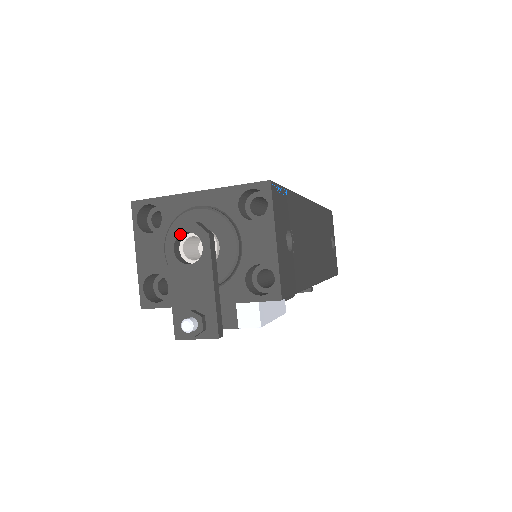
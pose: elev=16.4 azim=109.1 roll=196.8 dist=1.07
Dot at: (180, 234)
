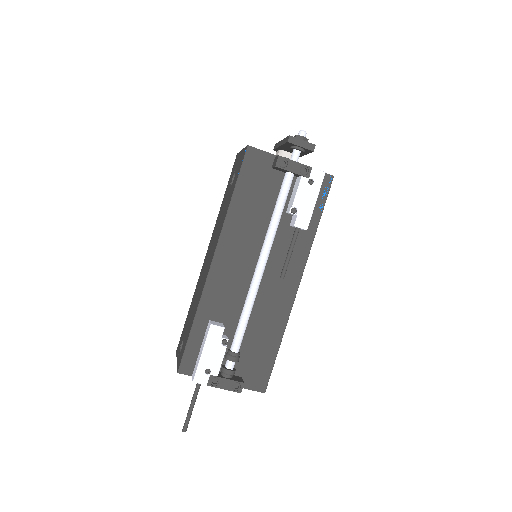
Dot at: occluded
